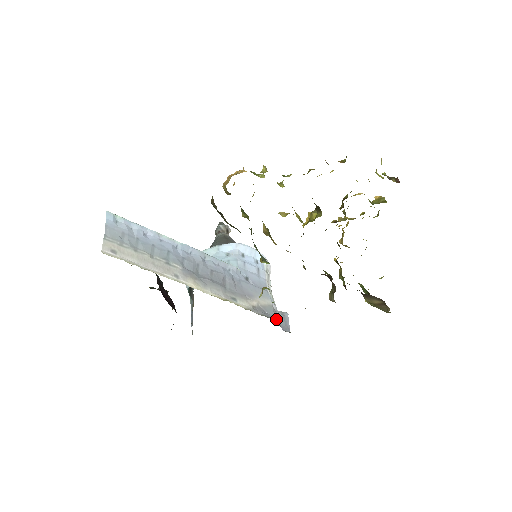
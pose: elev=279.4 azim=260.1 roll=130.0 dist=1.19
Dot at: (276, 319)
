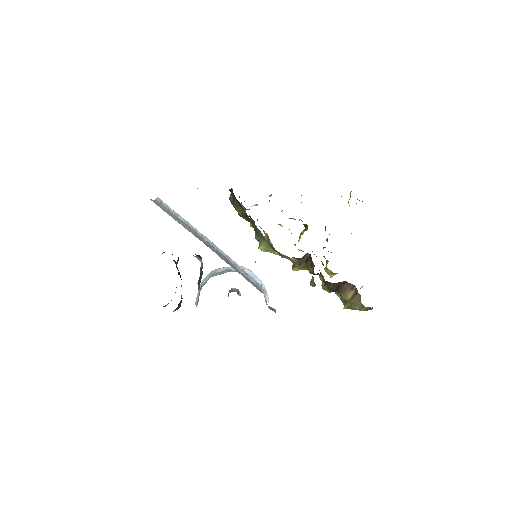
Dot at: occluded
